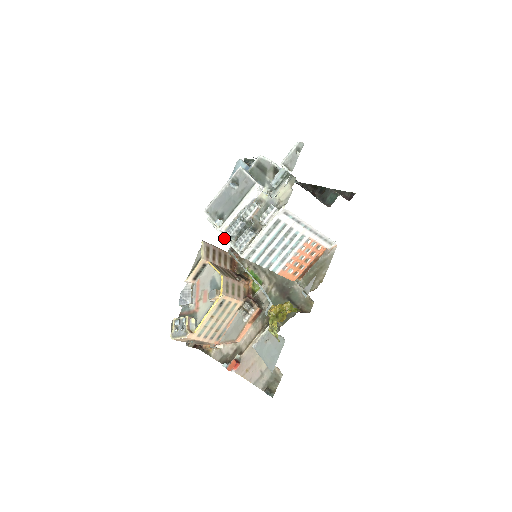
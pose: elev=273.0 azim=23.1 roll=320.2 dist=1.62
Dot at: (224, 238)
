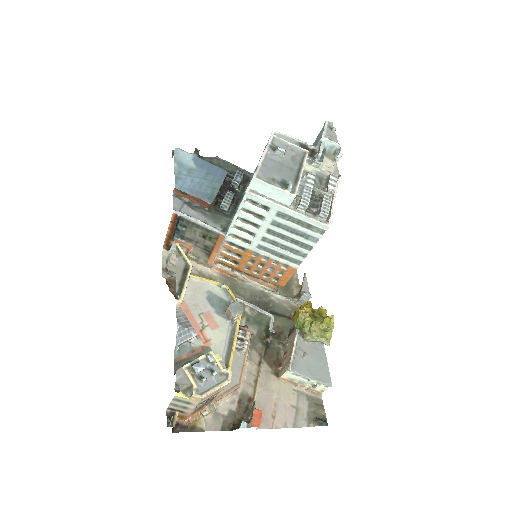
Dot at: (290, 210)
